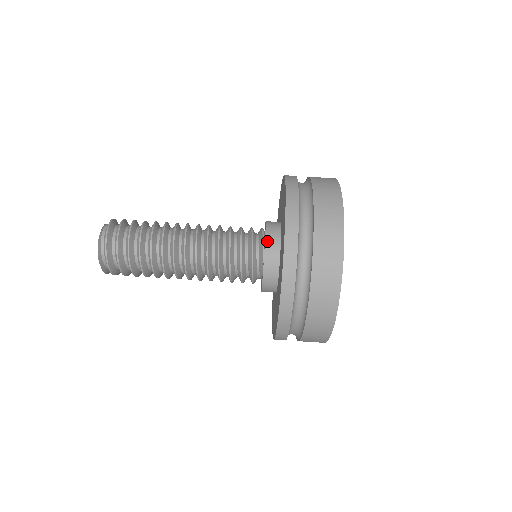
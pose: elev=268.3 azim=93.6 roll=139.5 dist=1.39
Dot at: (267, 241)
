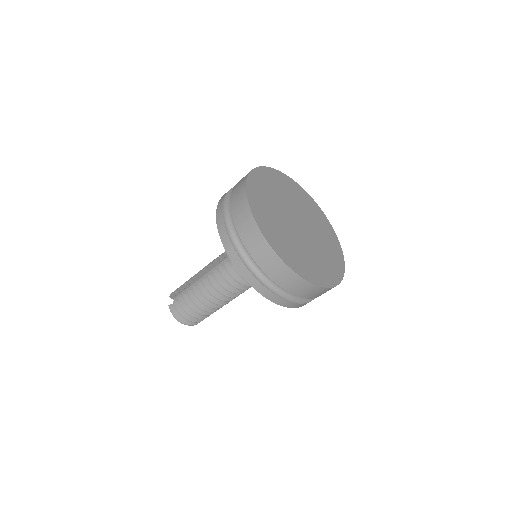
Dot at: occluded
